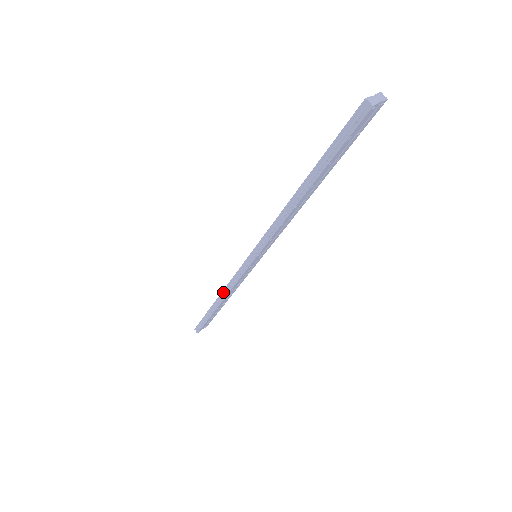
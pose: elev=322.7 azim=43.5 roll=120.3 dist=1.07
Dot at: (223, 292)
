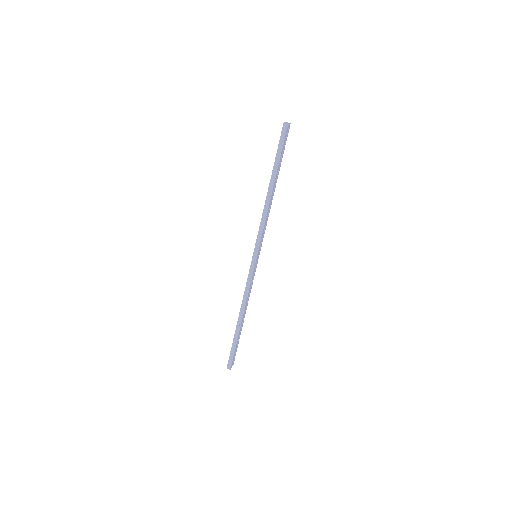
Dot at: (242, 303)
